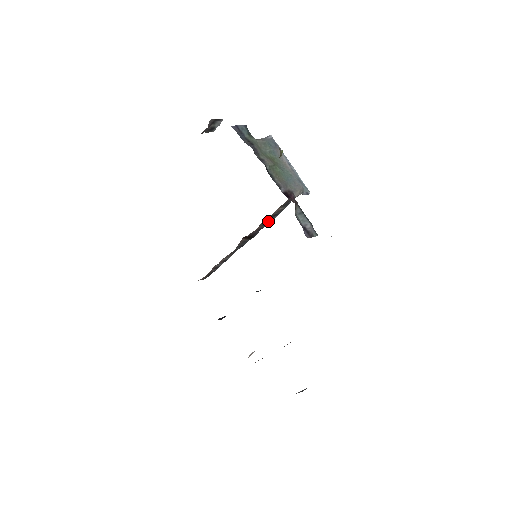
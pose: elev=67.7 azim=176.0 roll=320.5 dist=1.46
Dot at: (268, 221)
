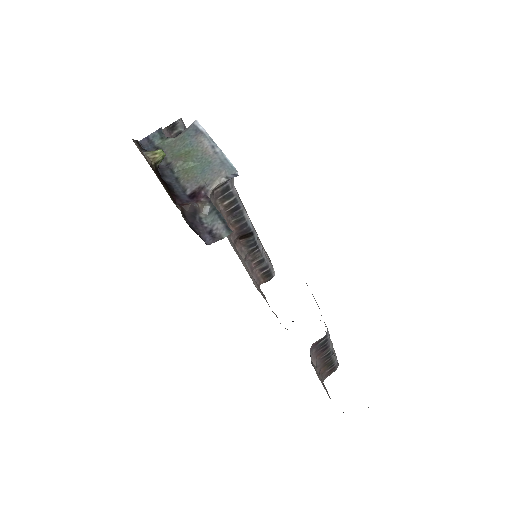
Dot at: (238, 216)
